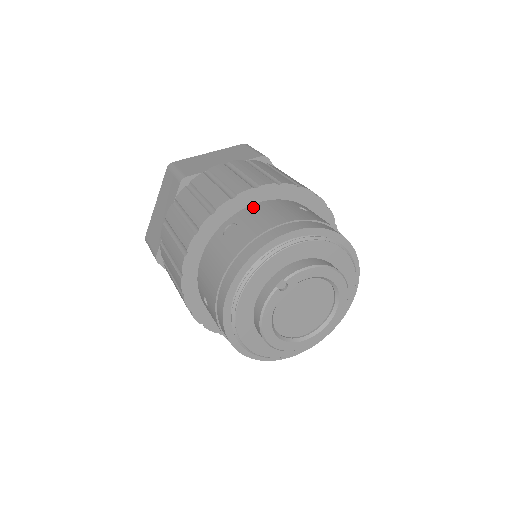
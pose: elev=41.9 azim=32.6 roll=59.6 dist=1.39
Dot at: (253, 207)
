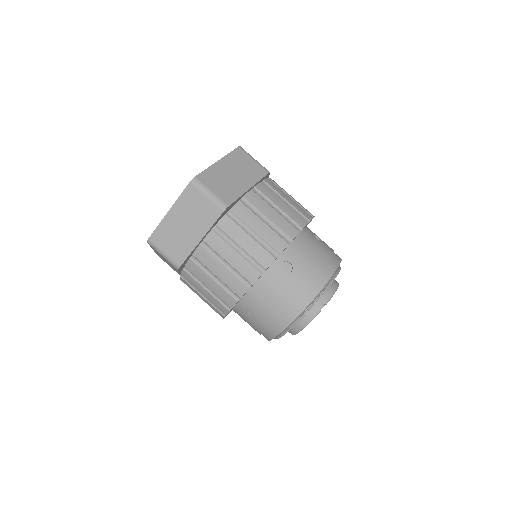
Dot at: (295, 244)
